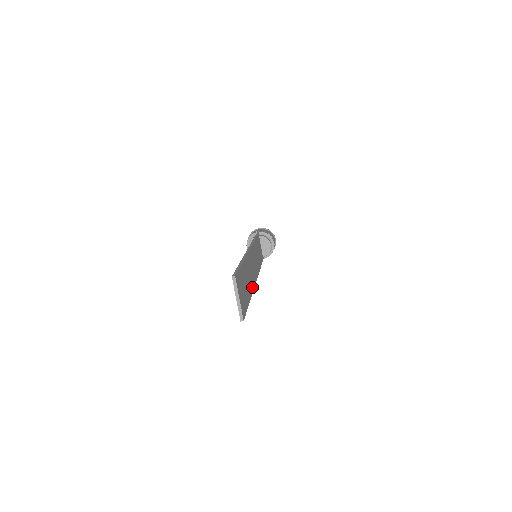
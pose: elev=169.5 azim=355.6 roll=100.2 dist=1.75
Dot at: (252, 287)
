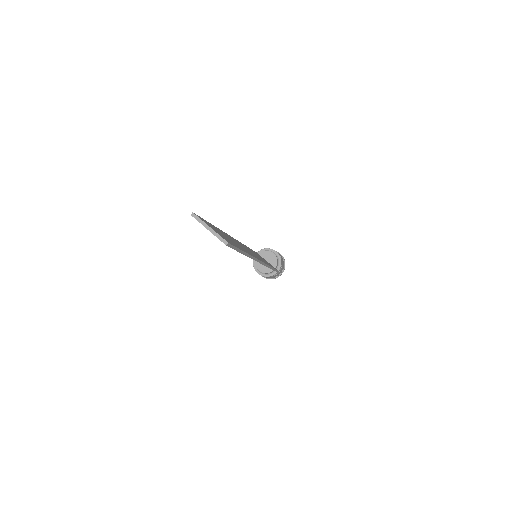
Dot at: occluded
